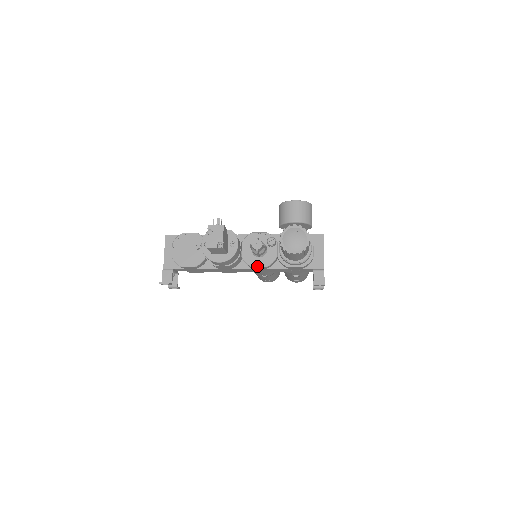
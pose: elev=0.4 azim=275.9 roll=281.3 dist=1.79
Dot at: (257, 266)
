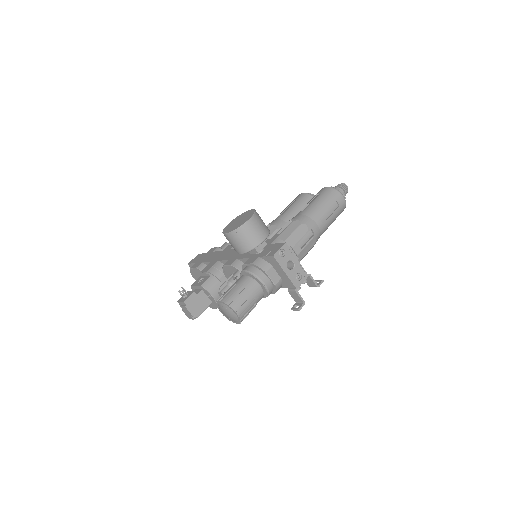
Dot at: occluded
